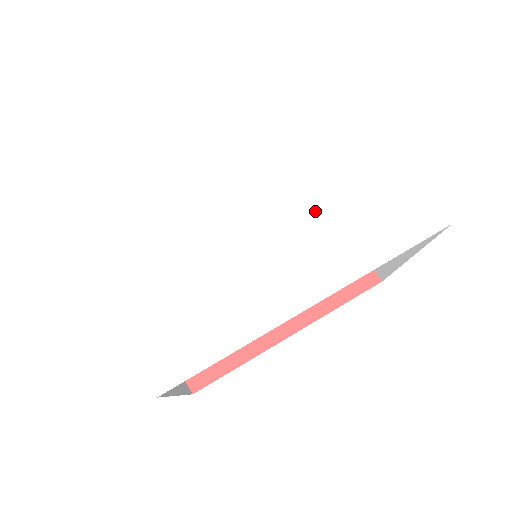
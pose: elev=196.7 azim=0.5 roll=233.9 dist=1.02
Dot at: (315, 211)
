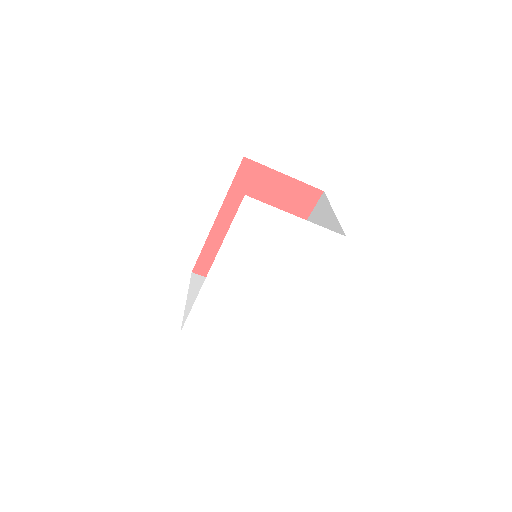
Dot at: (280, 267)
